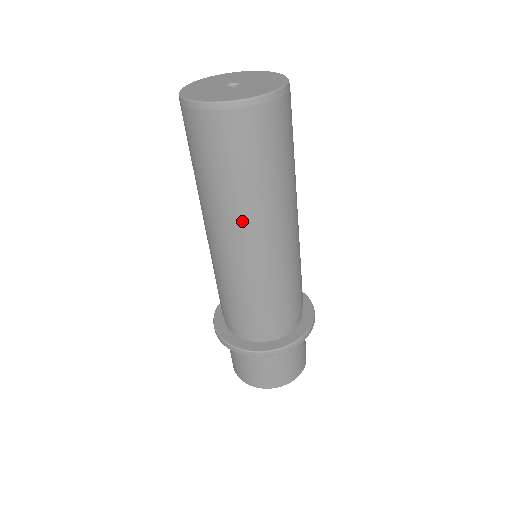
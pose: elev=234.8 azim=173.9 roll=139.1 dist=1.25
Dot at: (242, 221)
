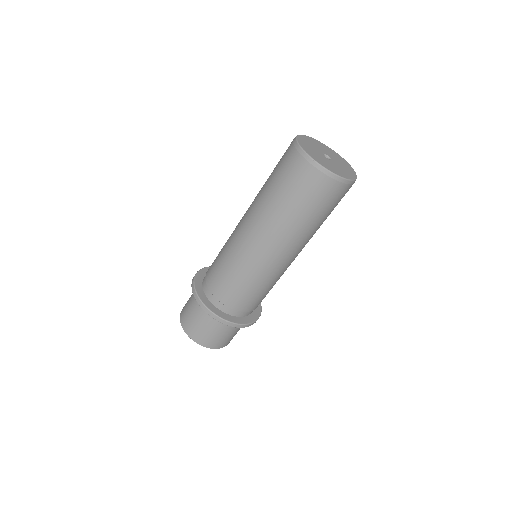
Dot at: (299, 243)
